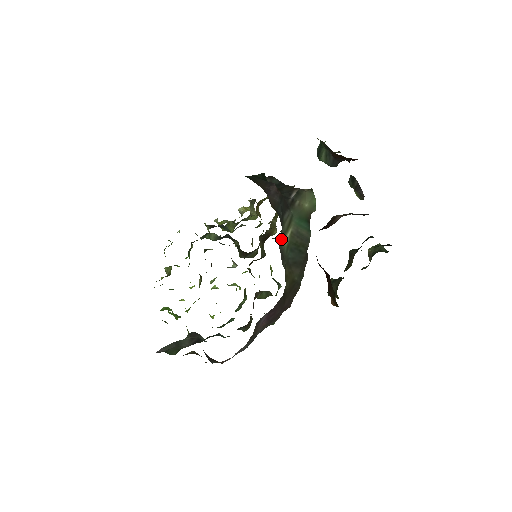
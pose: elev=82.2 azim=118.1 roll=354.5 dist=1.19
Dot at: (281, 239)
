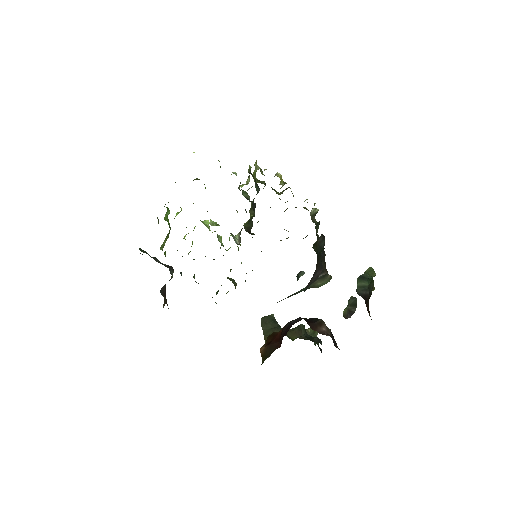
Dot at: occluded
